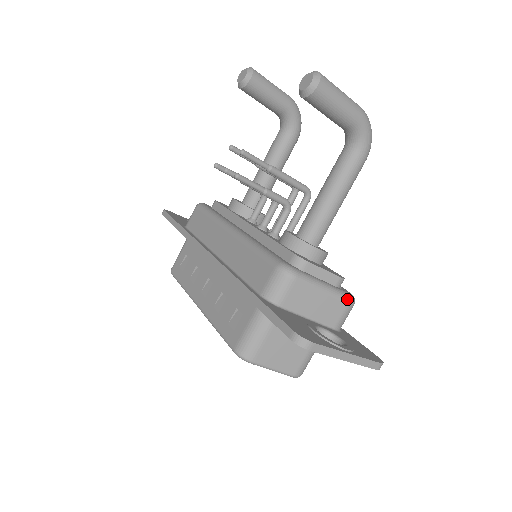
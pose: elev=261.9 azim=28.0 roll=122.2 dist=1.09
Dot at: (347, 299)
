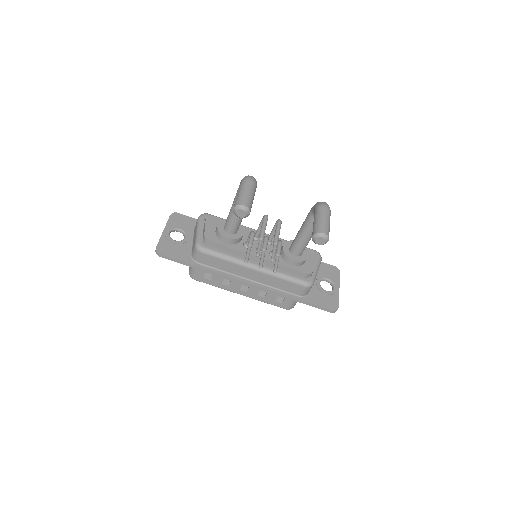
Dot at: occluded
